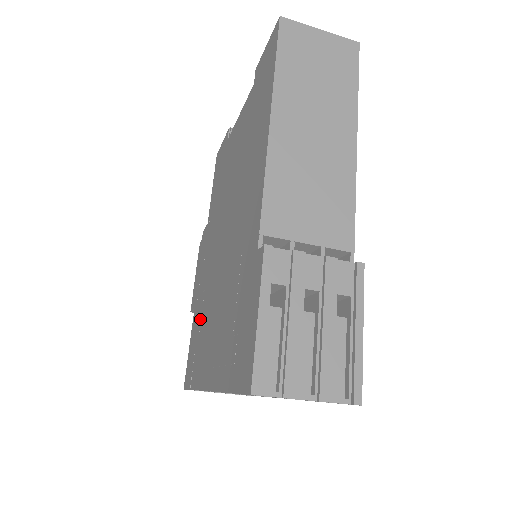
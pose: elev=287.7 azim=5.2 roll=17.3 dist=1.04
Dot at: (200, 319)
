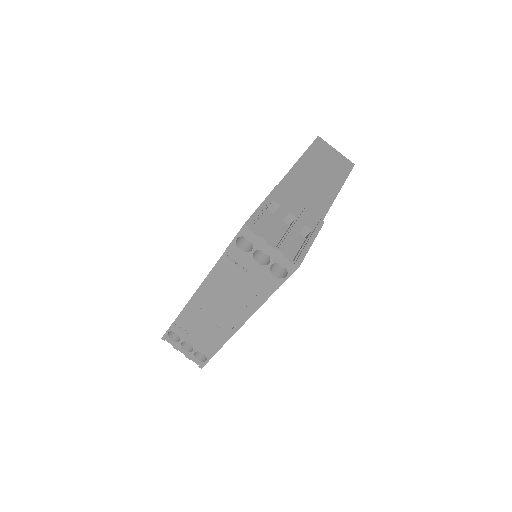
Dot at: occluded
